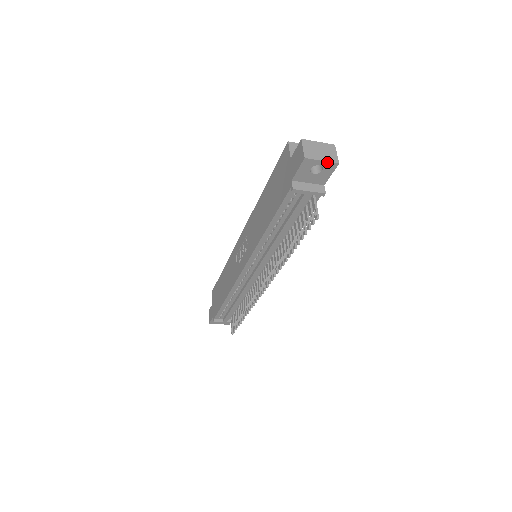
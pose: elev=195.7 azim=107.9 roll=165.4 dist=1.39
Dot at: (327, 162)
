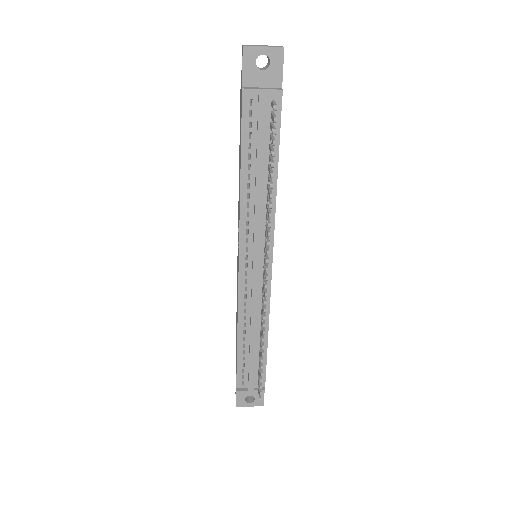
Dot at: (270, 48)
